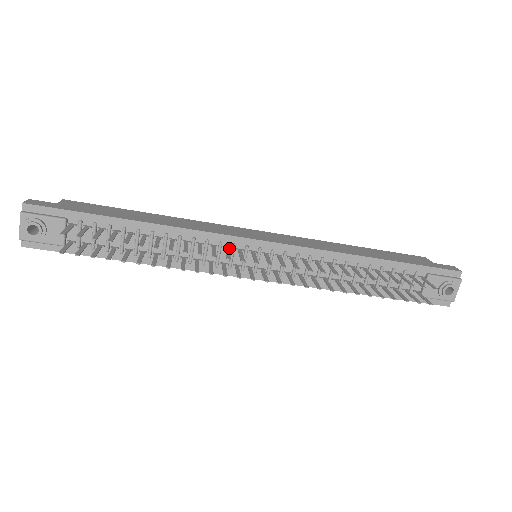
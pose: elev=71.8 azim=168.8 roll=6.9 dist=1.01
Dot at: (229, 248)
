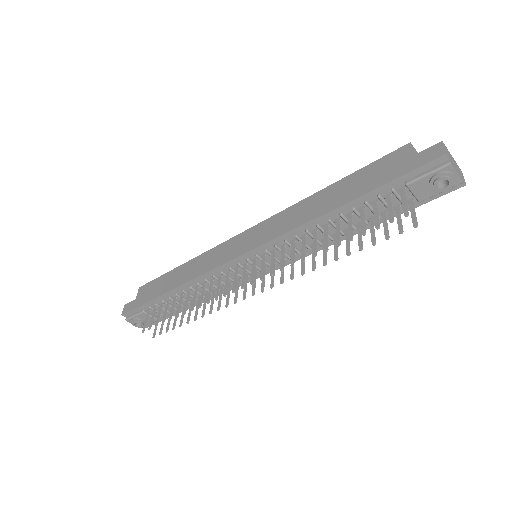
Dot at: (229, 273)
